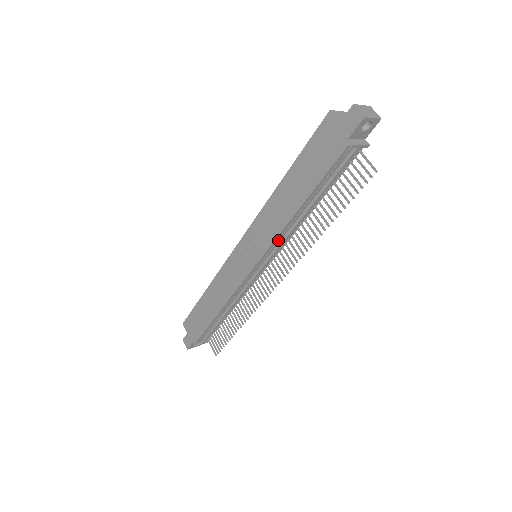
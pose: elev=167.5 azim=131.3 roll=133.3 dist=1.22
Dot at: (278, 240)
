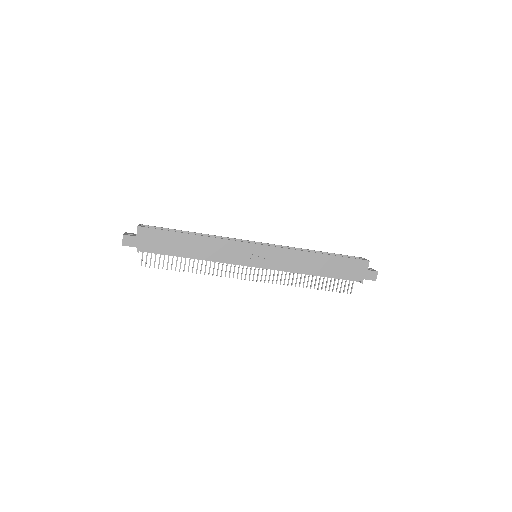
Dot at: (284, 270)
